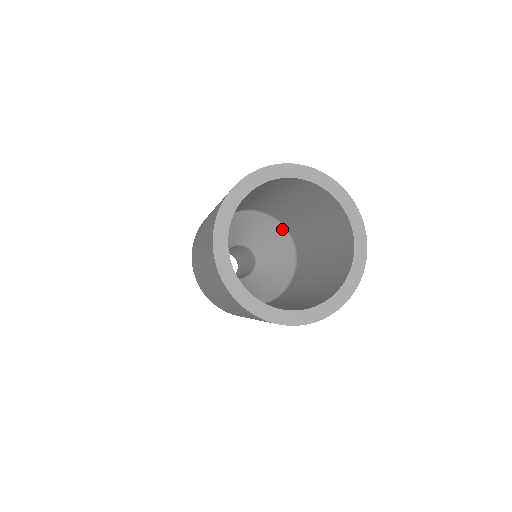
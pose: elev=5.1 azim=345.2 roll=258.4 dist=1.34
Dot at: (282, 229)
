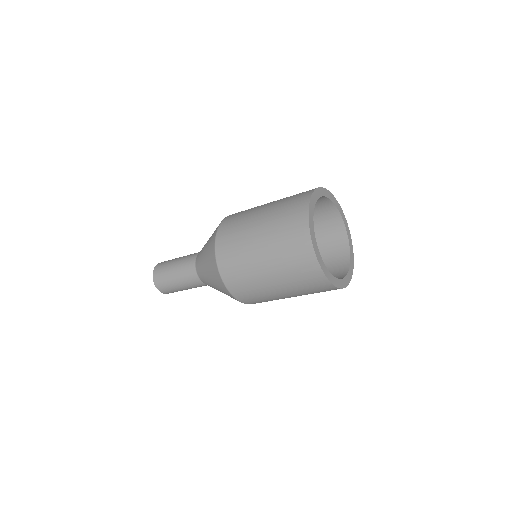
Dot at: occluded
